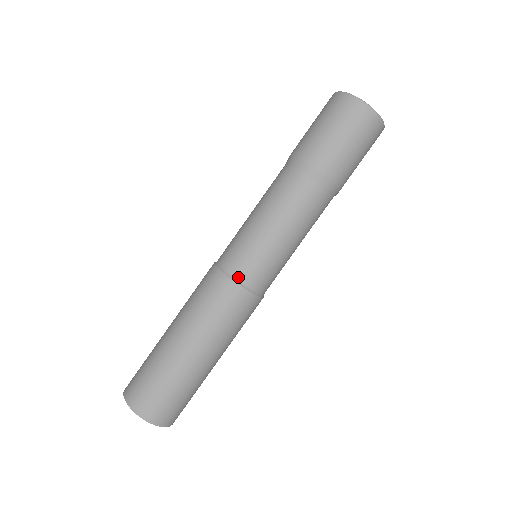
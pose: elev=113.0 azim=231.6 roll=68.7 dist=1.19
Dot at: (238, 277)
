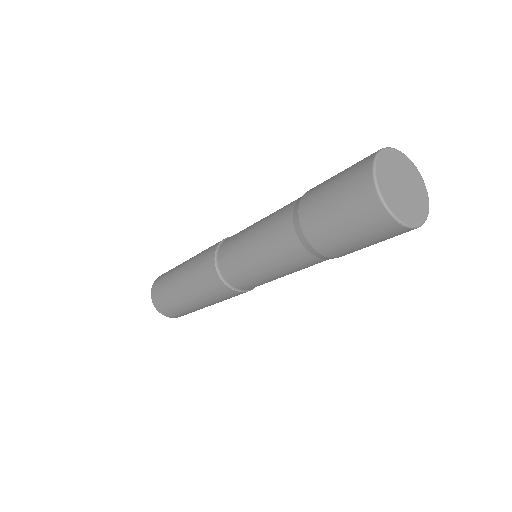
Dot at: (223, 275)
